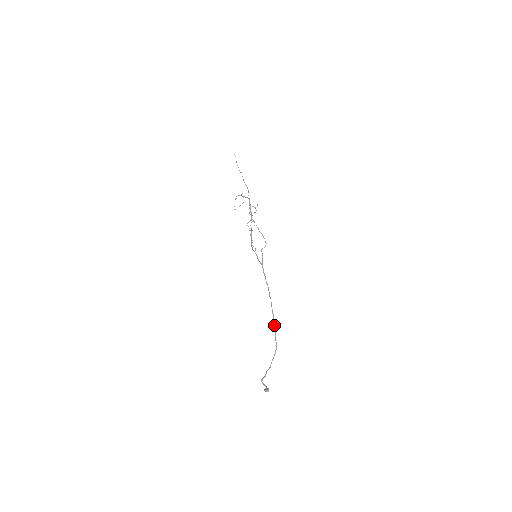
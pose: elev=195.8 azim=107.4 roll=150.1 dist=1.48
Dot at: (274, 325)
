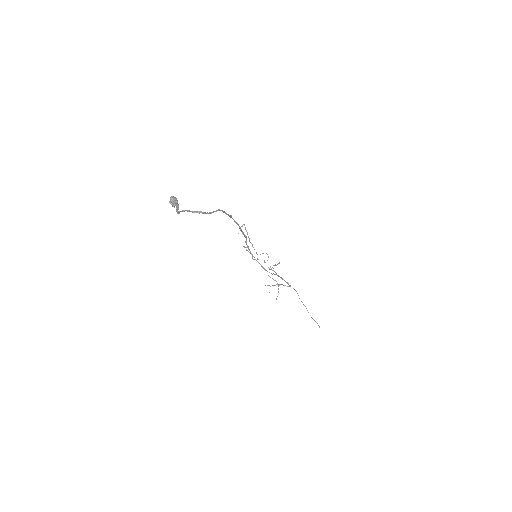
Dot at: occluded
